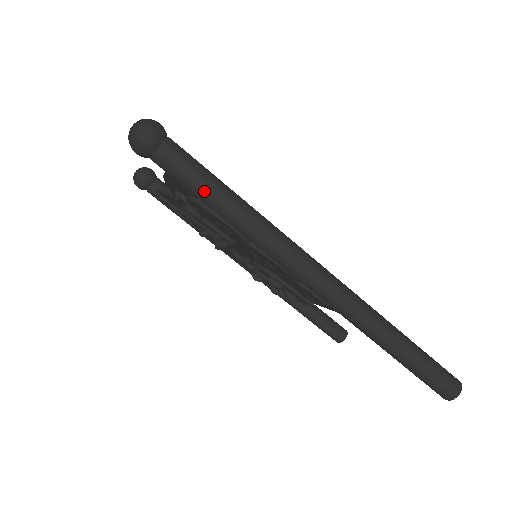
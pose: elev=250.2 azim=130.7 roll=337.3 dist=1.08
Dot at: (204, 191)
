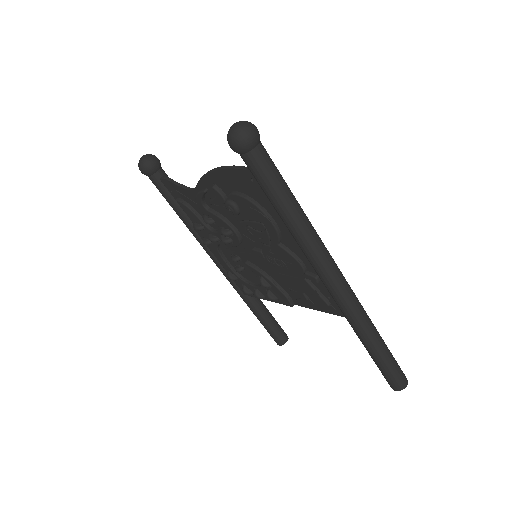
Dot at: (279, 192)
